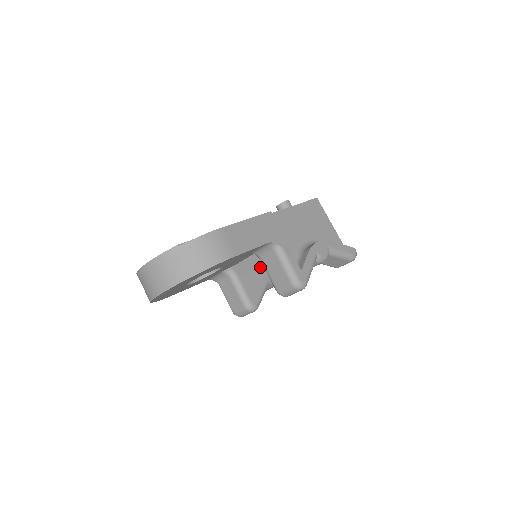
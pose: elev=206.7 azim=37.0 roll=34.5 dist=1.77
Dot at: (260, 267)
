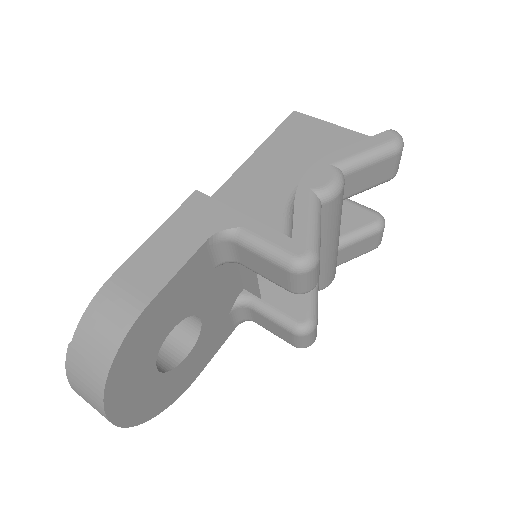
Dot at: occluded
